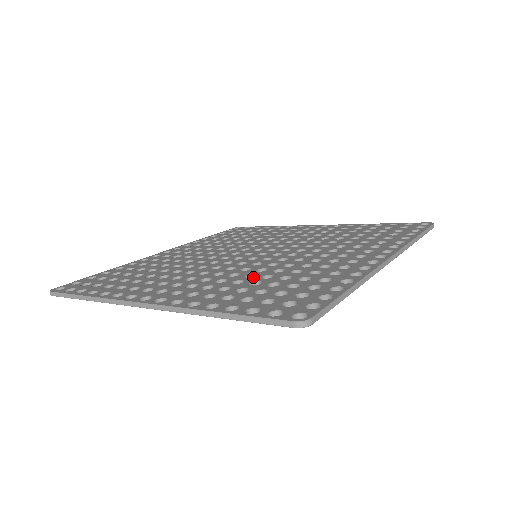
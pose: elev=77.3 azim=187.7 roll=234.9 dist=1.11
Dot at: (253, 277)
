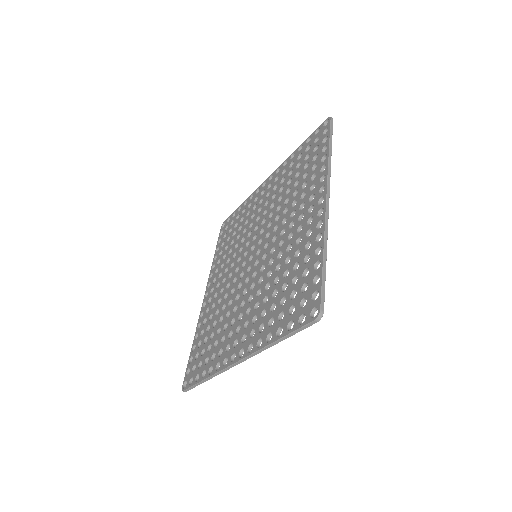
Dot at: (270, 287)
